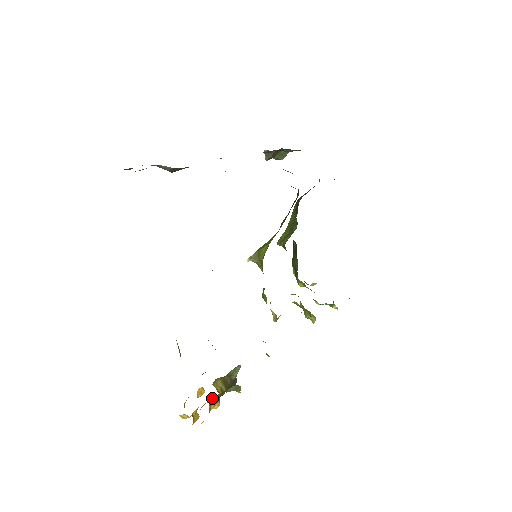
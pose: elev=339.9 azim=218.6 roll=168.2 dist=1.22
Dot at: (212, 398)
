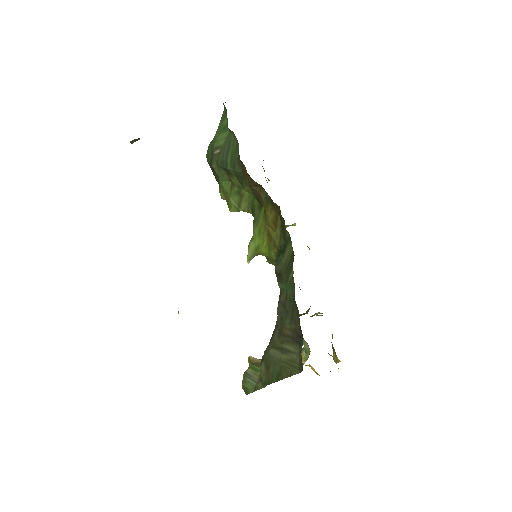
Dot at: occluded
